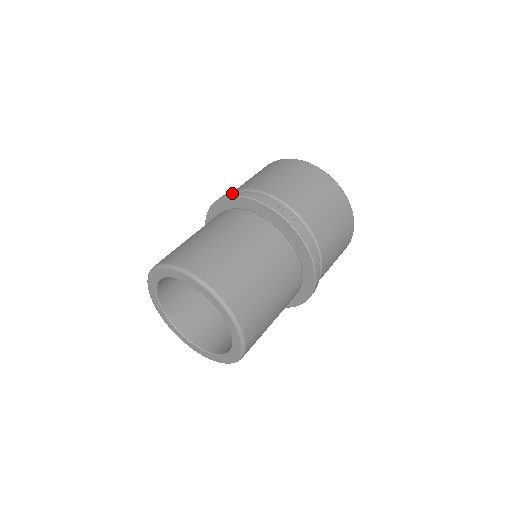
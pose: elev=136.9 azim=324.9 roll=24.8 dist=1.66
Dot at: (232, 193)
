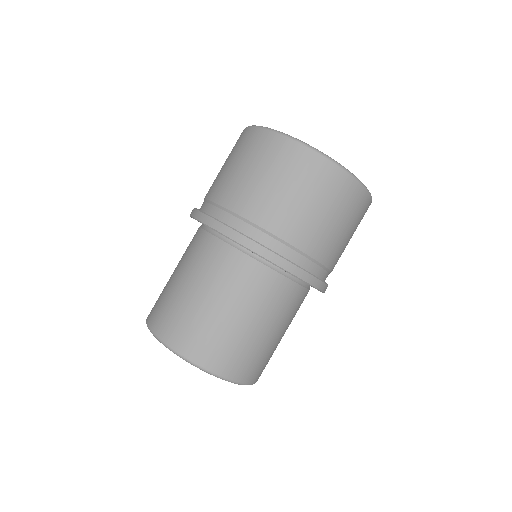
Dot at: (224, 229)
